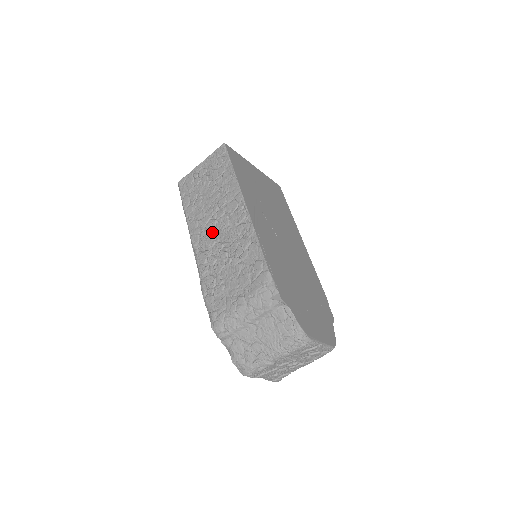
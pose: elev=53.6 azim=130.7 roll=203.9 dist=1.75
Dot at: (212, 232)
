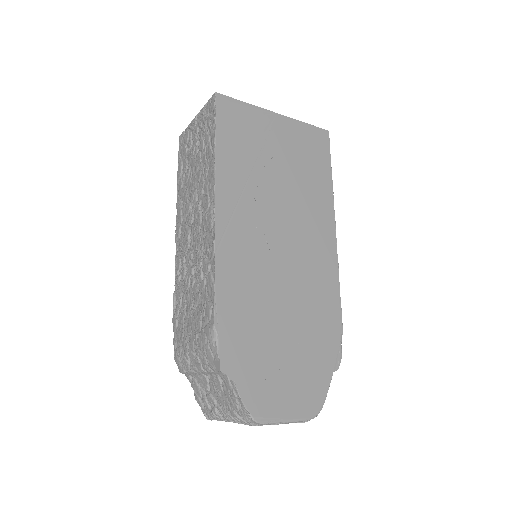
Dot at: (188, 231)
